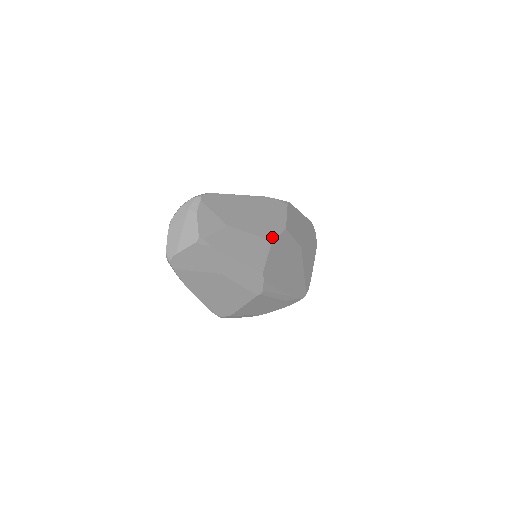
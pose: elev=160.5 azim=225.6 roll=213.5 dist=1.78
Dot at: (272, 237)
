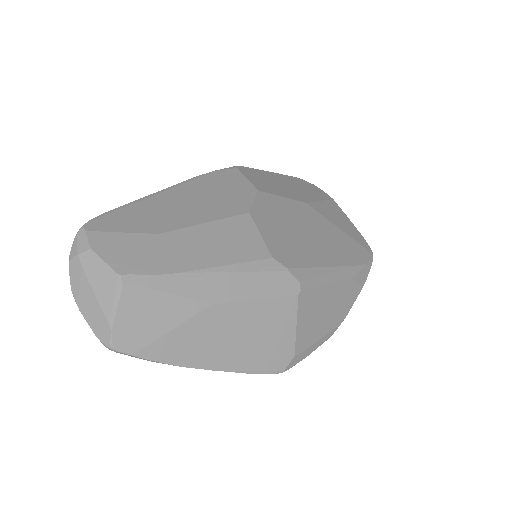
Dot at: (245, 209)
